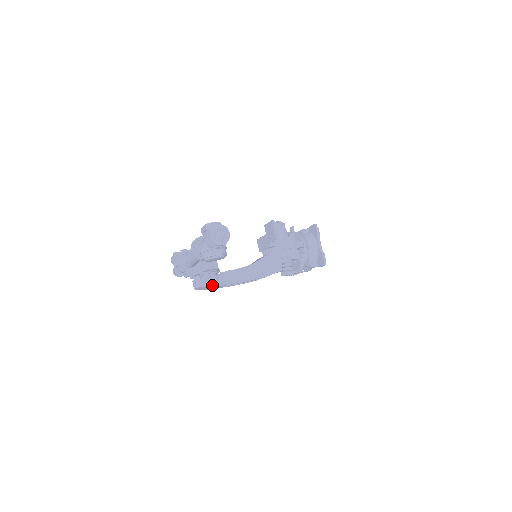
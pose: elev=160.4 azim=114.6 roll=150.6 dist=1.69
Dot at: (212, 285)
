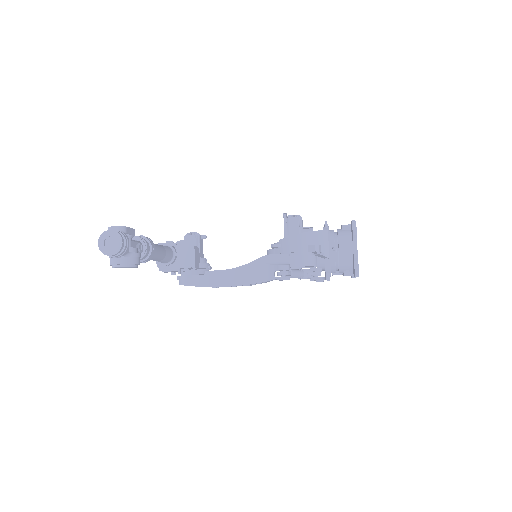
Dot at: (191, 285)
